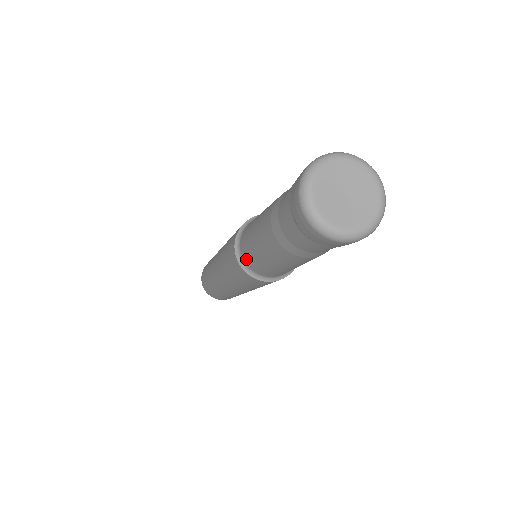
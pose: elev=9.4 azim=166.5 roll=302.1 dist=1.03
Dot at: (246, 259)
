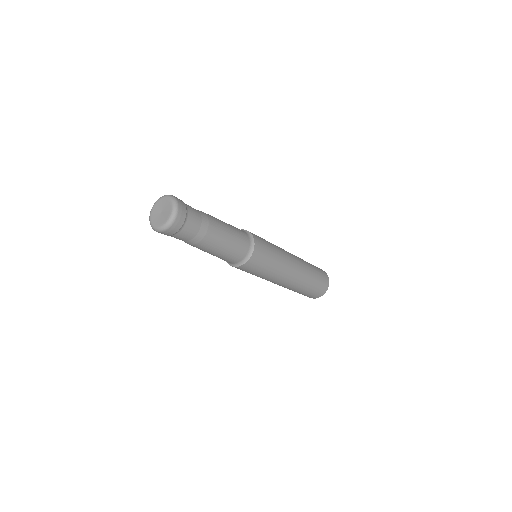
Dot at: occluded
